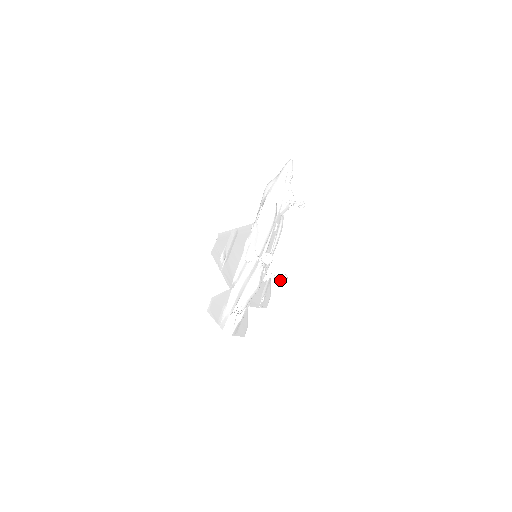
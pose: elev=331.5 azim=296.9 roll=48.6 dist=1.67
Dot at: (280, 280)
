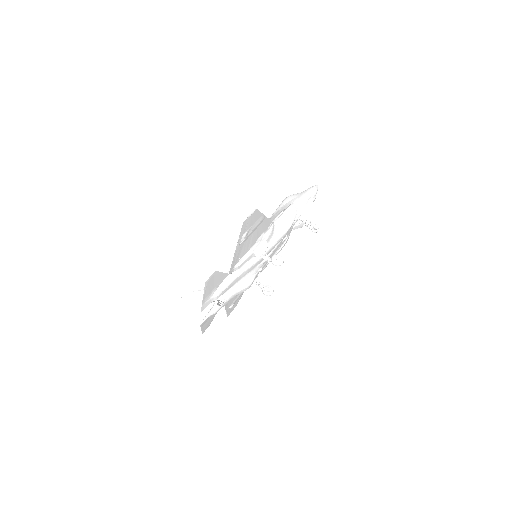
Dot at: (266, 291)
